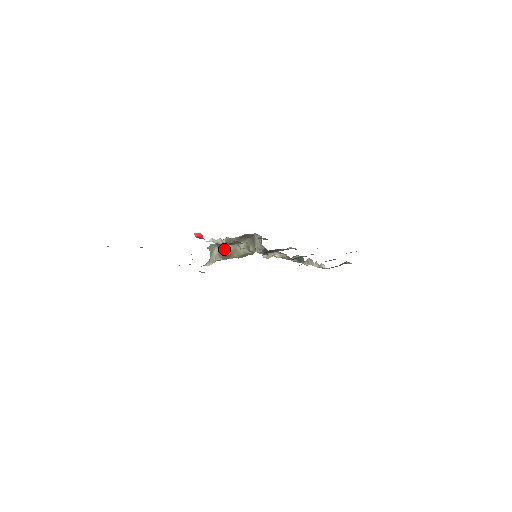
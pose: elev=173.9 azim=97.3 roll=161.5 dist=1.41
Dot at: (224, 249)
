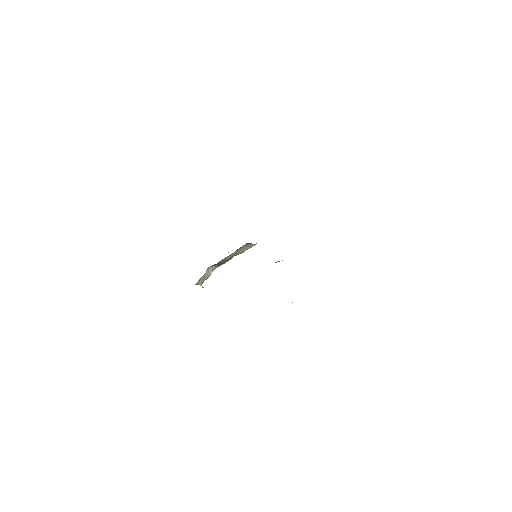
Dot at: (221, 262)
